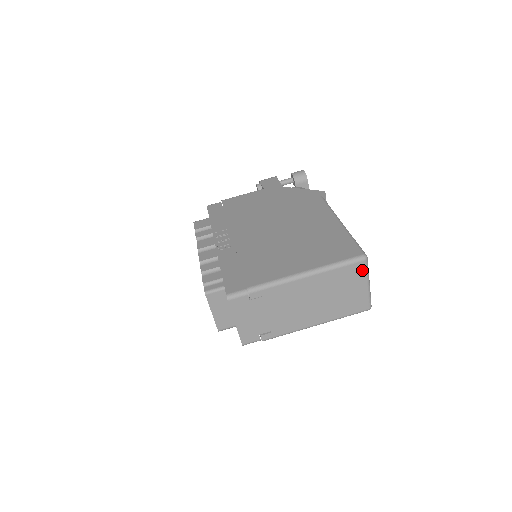
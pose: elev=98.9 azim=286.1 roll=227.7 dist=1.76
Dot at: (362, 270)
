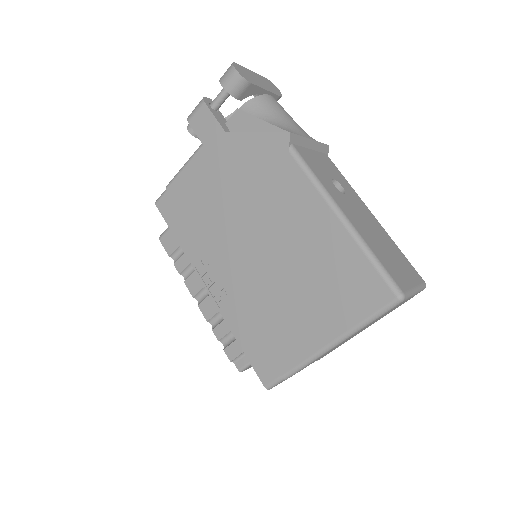
Dot at: (402, 302)
